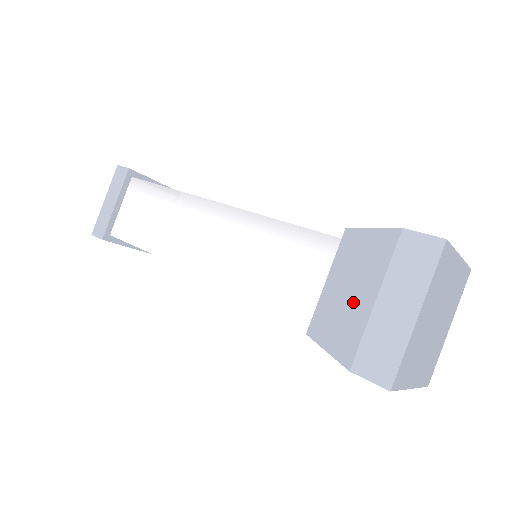
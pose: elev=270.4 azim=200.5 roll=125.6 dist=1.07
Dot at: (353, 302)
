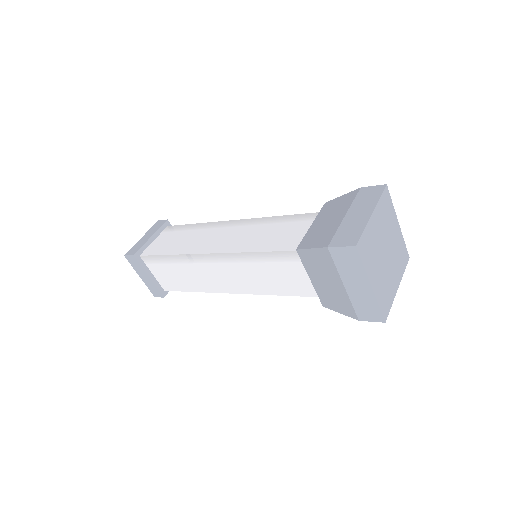
Dot at: (330, 223)
